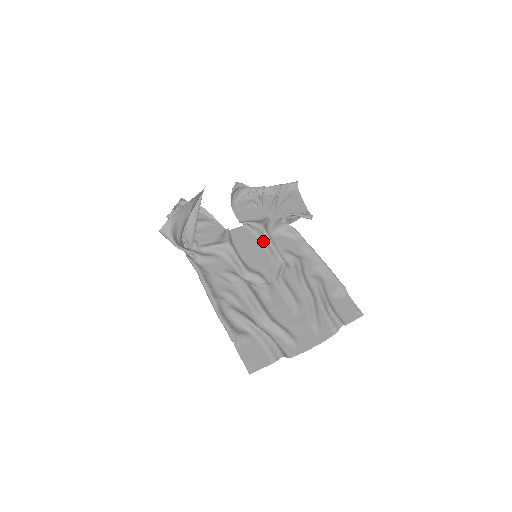
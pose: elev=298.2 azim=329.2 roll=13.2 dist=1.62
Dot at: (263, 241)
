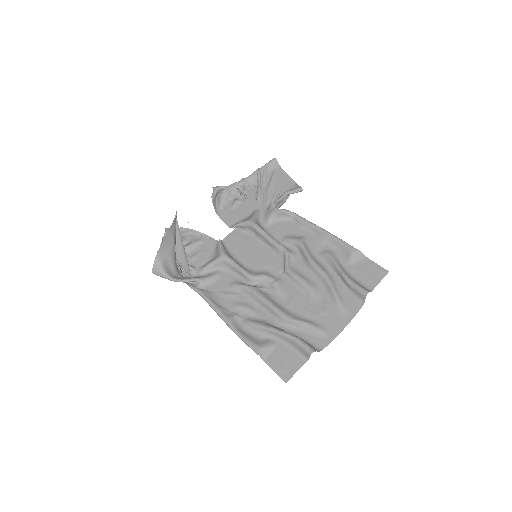
Dot at: (259, 237)
